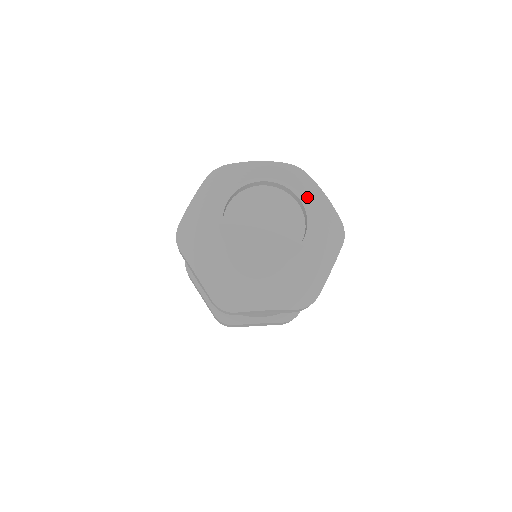
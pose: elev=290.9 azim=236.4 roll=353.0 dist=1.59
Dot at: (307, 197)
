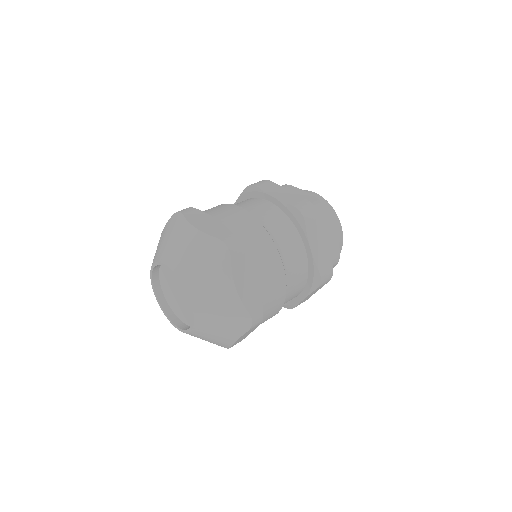
Dot at: (173, 260)
